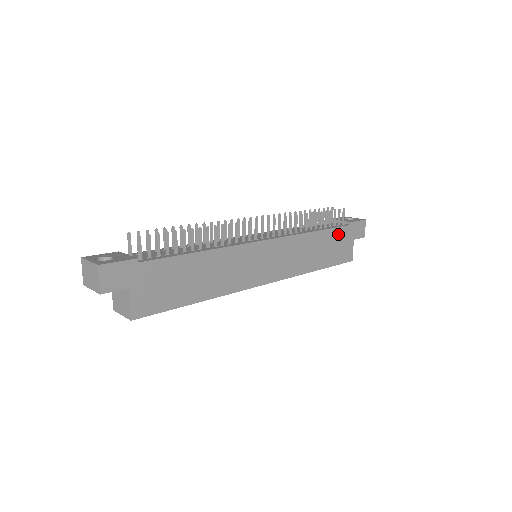
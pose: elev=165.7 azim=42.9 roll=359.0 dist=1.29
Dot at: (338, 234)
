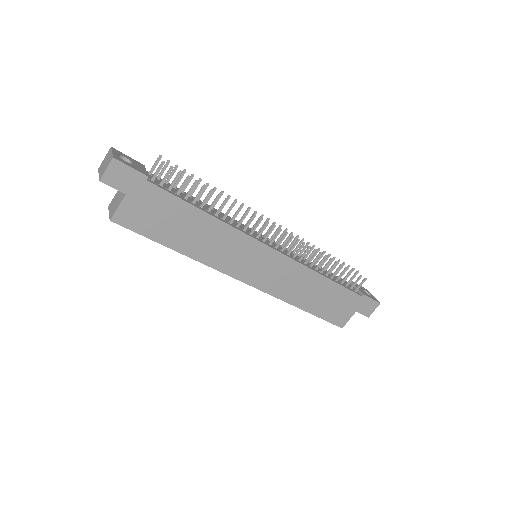
Dot at: (344, 295)
